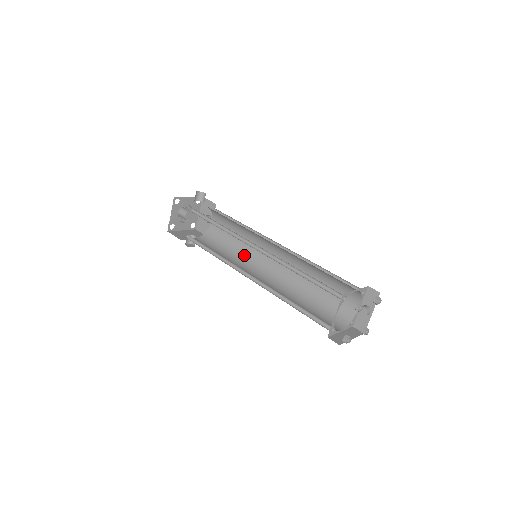
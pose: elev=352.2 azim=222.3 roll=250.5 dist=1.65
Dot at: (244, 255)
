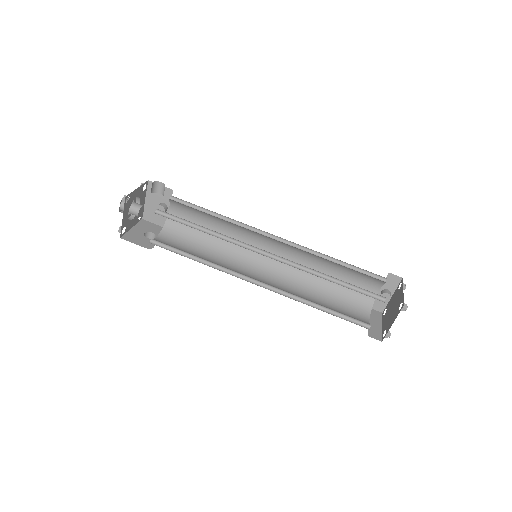
Dot at: (229, 249)
